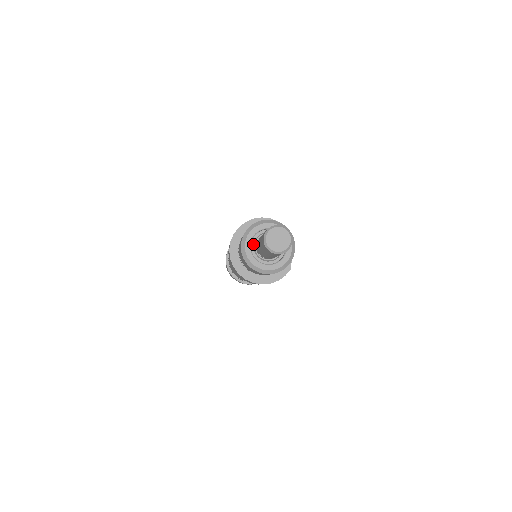
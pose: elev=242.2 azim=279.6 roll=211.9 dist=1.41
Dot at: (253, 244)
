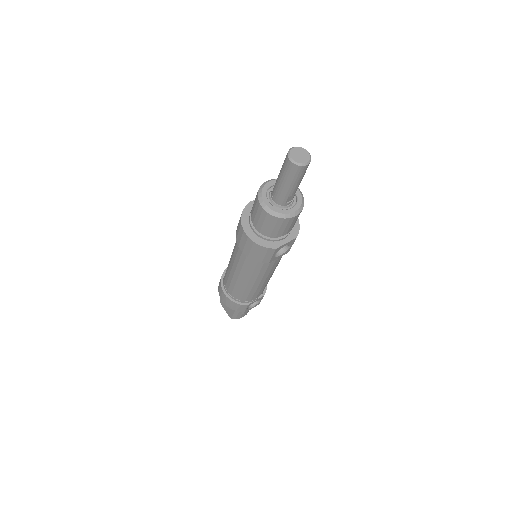
Dot at: occluded
